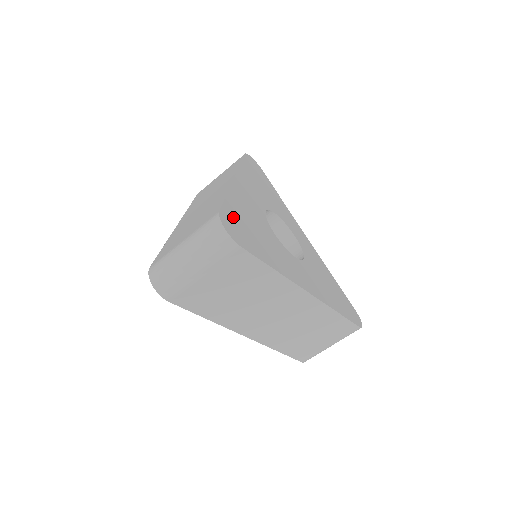
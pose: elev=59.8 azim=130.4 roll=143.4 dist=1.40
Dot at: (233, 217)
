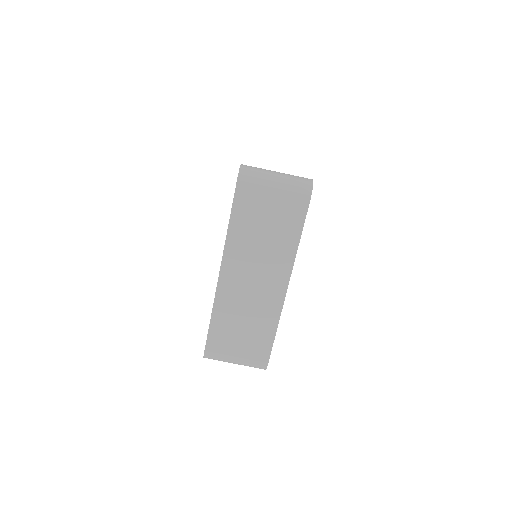
Dot at: occluded
